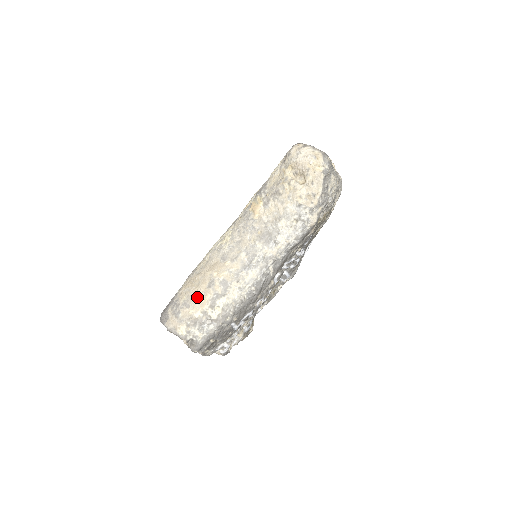
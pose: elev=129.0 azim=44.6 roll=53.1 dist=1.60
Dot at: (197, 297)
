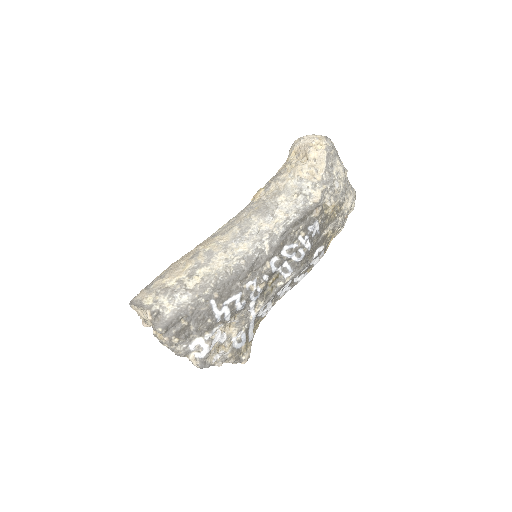
Dot at: (176, 268)
